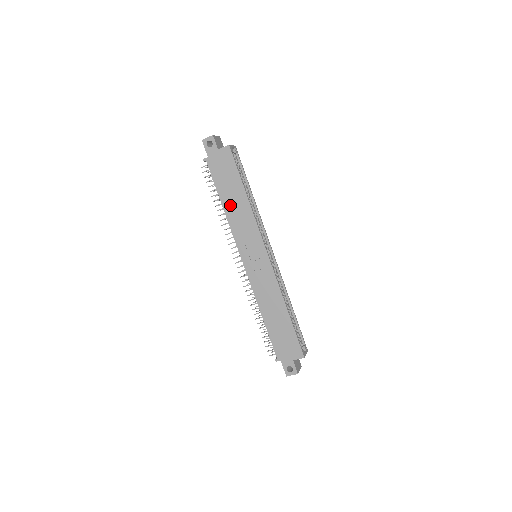
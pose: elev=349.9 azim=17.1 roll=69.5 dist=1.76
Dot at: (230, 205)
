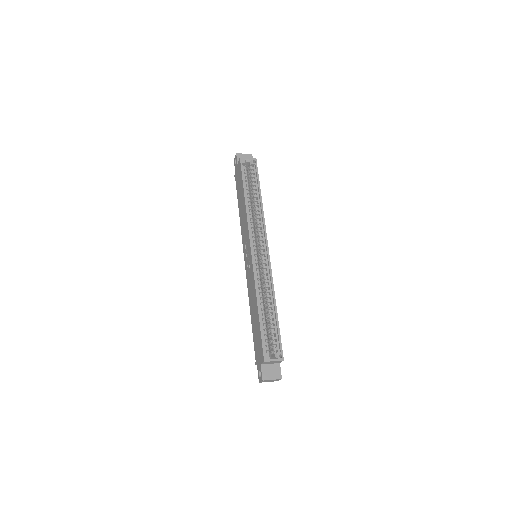
Dot at: (241, 210)
